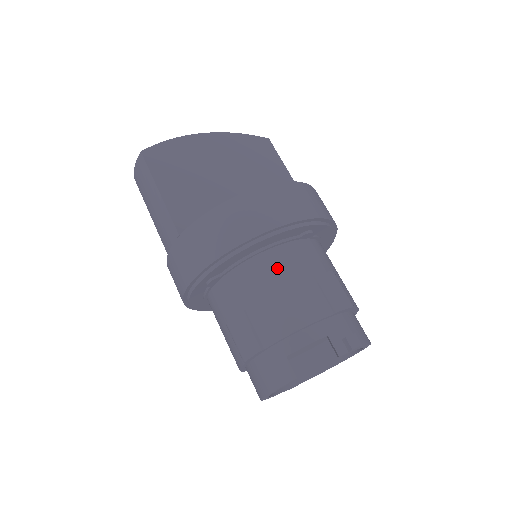
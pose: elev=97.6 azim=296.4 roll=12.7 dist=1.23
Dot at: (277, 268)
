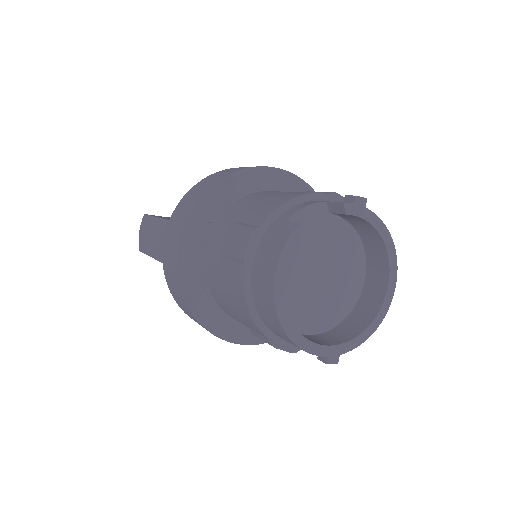
Dot at: (264, 193)
